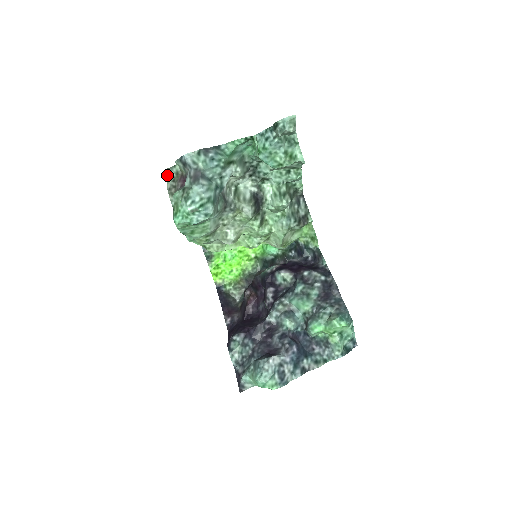
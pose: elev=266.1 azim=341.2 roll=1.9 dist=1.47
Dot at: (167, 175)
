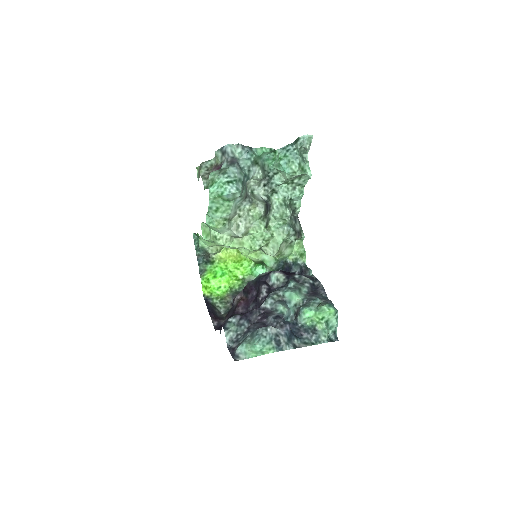
Dot at: (202, 167)
